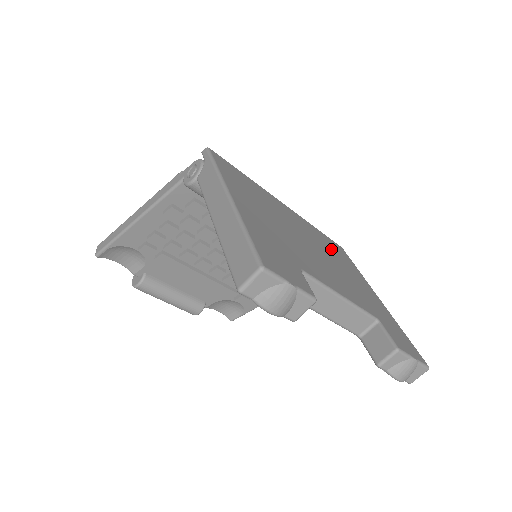
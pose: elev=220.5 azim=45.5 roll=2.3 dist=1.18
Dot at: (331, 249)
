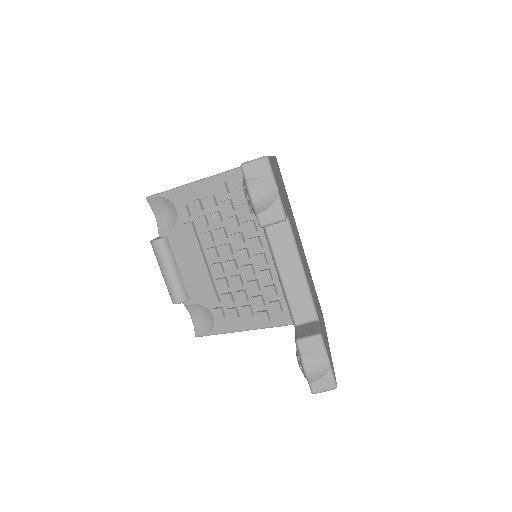
Dot at: (314, 289)
